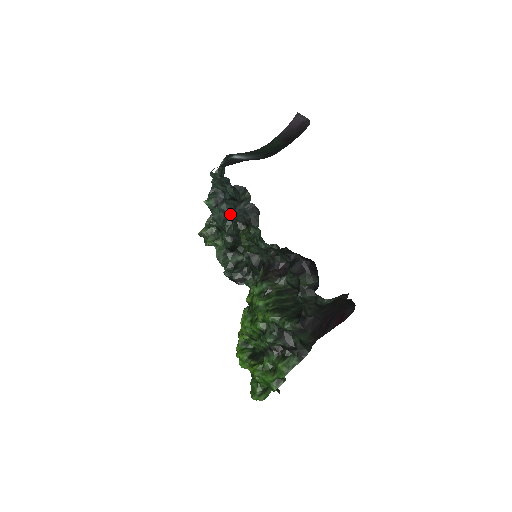
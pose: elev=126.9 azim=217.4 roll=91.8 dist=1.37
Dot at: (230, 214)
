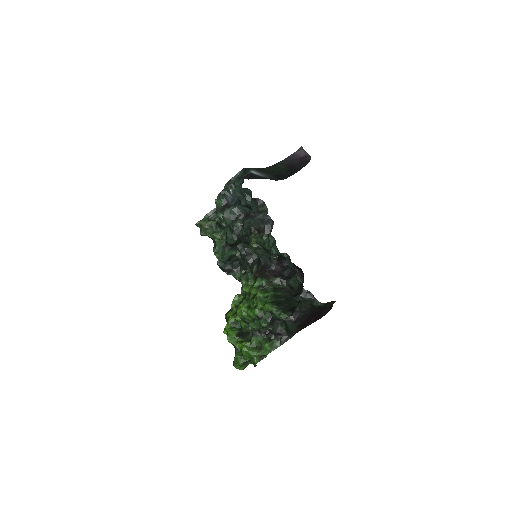
Dot at: (239, 217)
